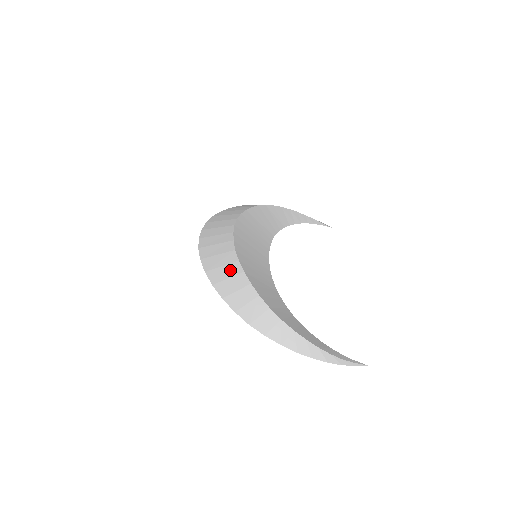
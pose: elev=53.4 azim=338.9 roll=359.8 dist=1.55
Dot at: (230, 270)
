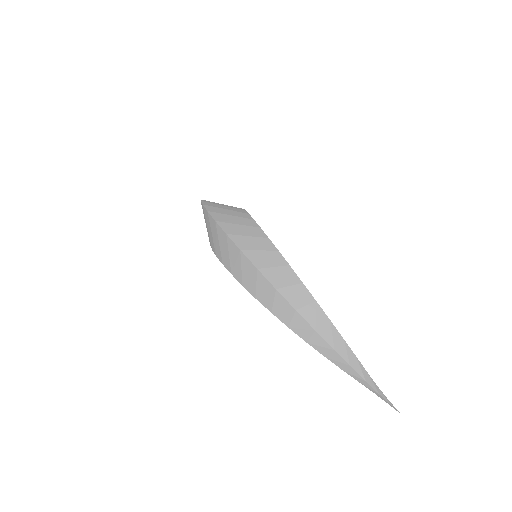
Dot at: (250, 230)
